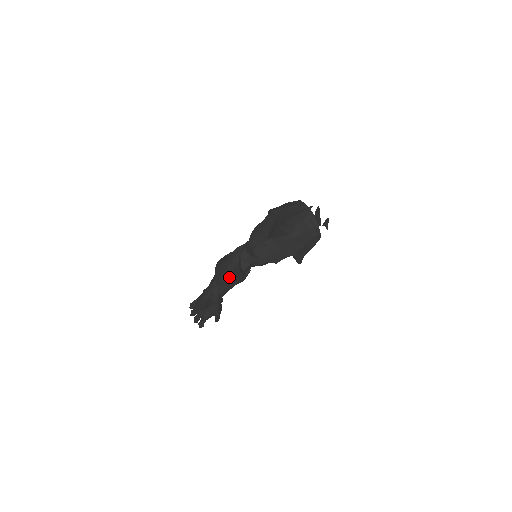
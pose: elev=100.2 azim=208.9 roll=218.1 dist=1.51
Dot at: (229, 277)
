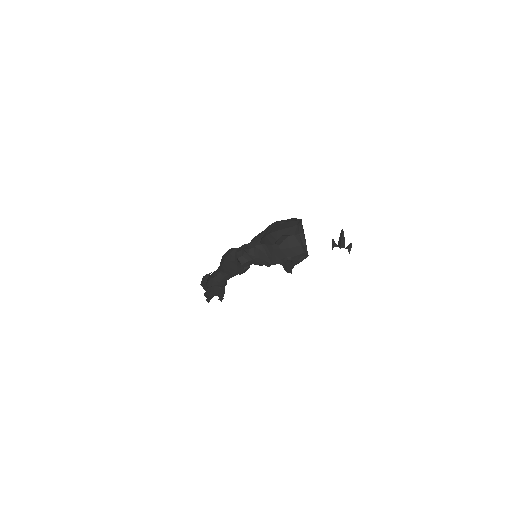
Dot at: (227, 266)
